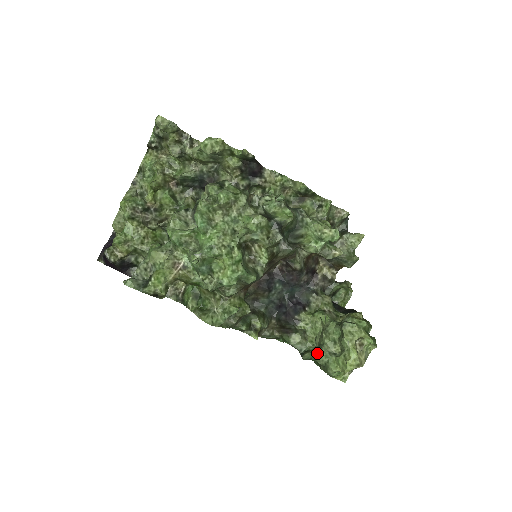
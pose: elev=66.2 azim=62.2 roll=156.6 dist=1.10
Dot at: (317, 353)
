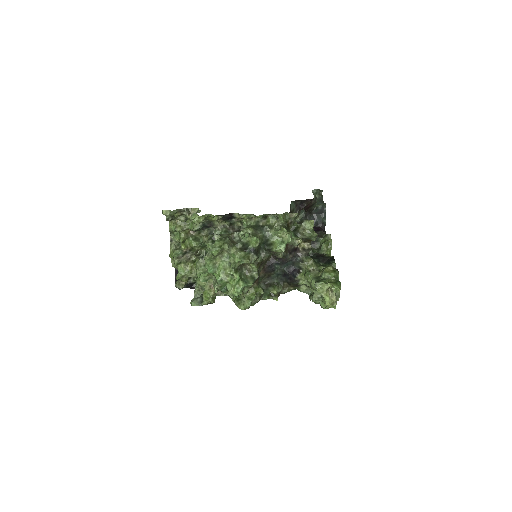
Dot at: (312, 300)
